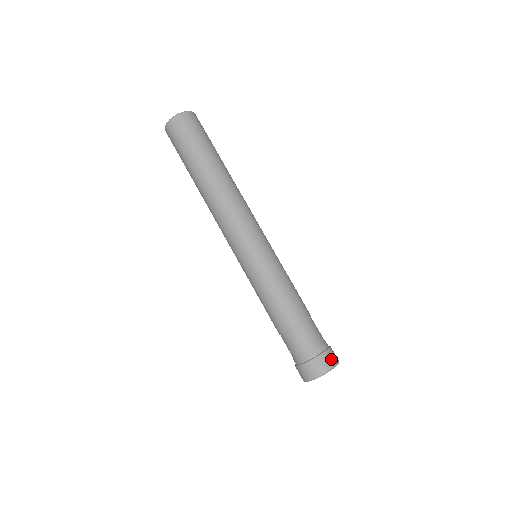
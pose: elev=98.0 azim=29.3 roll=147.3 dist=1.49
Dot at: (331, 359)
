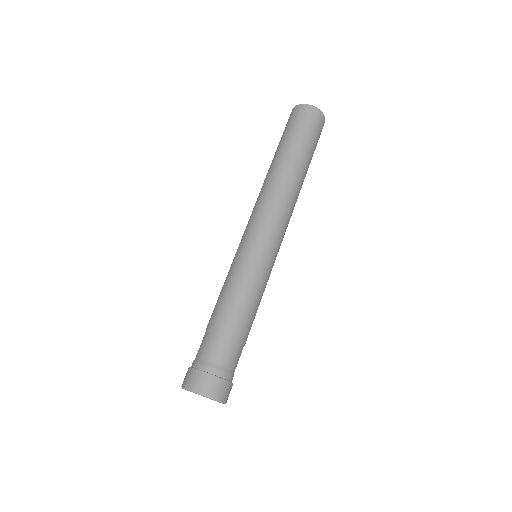
Dot at: occluded
